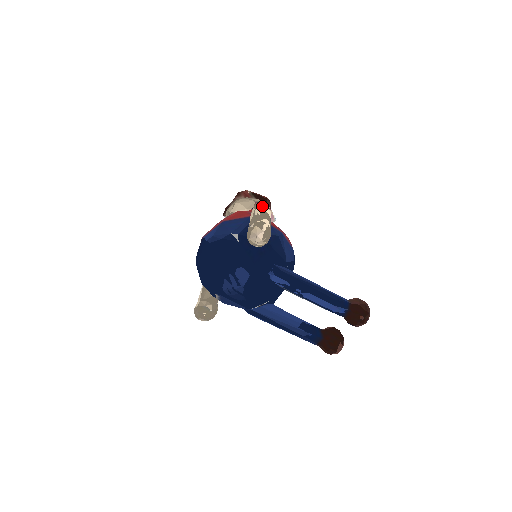
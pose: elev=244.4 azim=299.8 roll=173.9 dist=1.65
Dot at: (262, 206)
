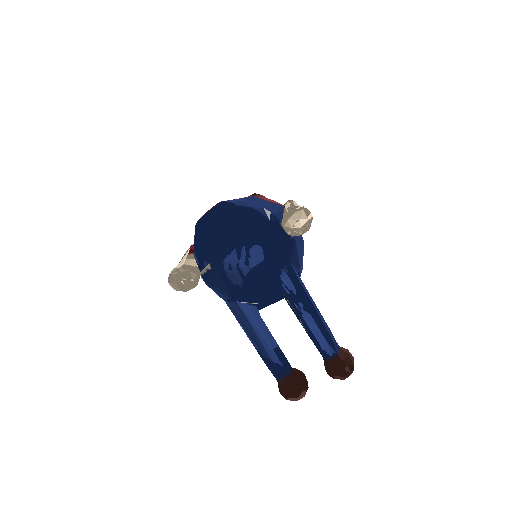
Dot at: occluded
